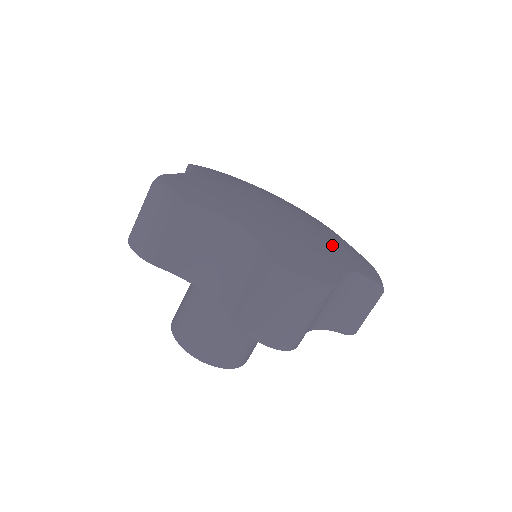
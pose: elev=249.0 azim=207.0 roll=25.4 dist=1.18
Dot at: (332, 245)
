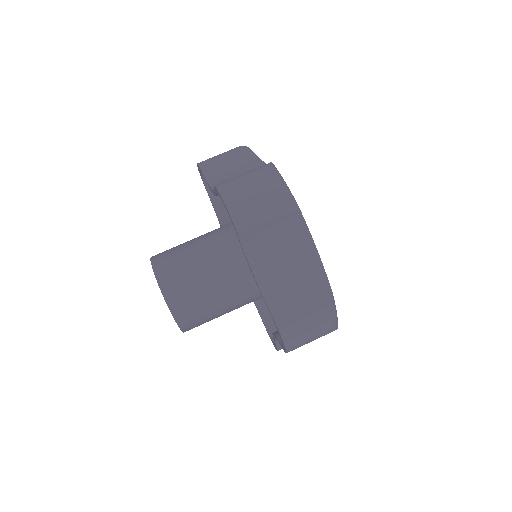
Dot at: occluded
